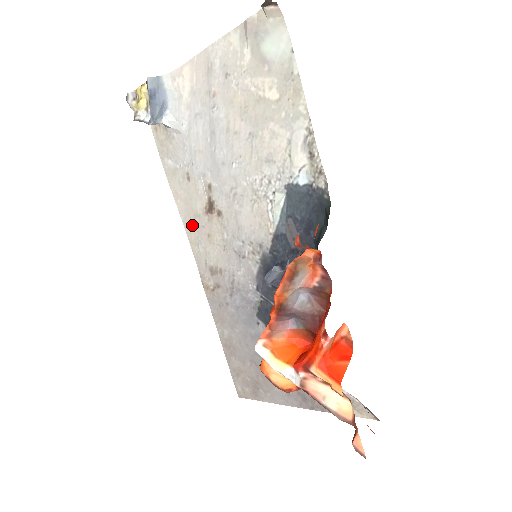
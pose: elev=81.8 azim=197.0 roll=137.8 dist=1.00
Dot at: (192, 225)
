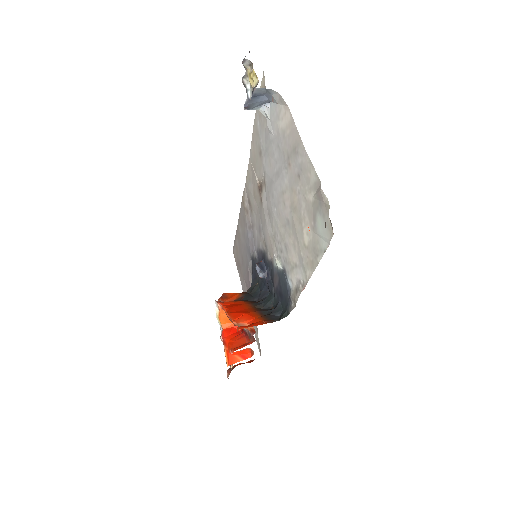
Dot at: (252, 169)
